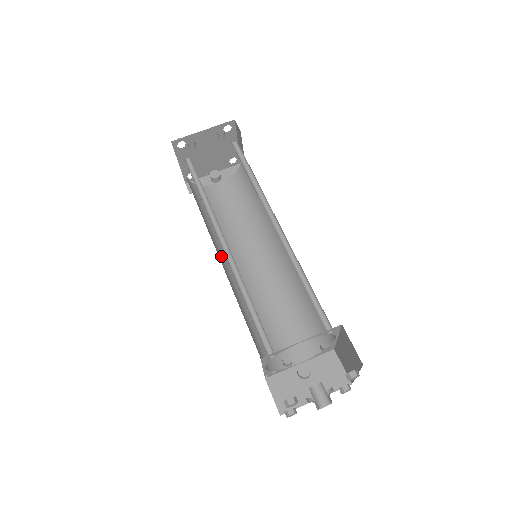
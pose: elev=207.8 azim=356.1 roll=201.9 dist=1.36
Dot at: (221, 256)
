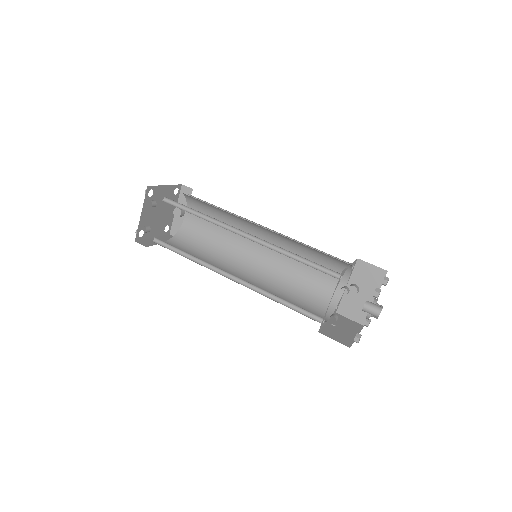
Dot at: (238, 270)
